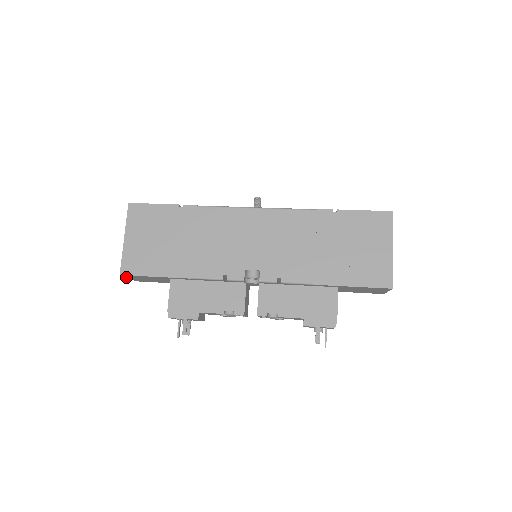
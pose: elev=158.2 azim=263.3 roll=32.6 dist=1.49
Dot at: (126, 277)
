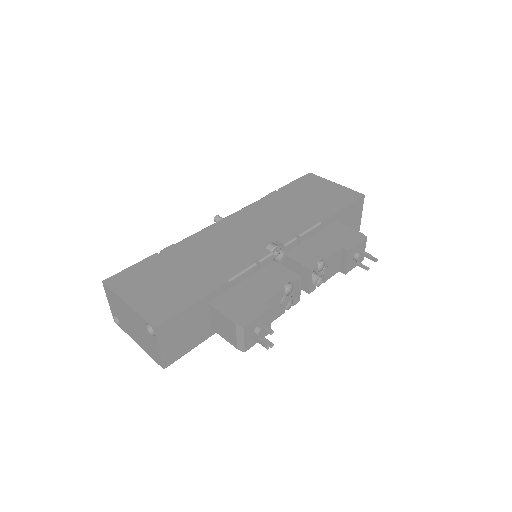
Dot at: (157, 343)
